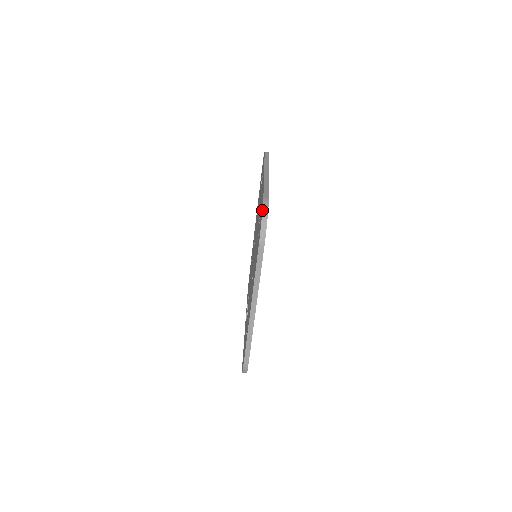
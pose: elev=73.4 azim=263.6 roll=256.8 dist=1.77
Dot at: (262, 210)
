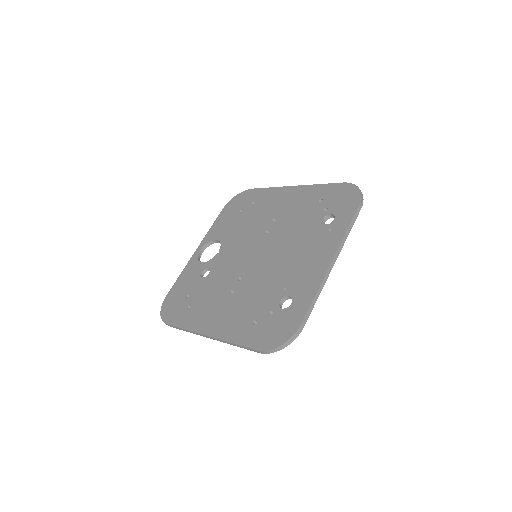
Dot at: (288, 341)
